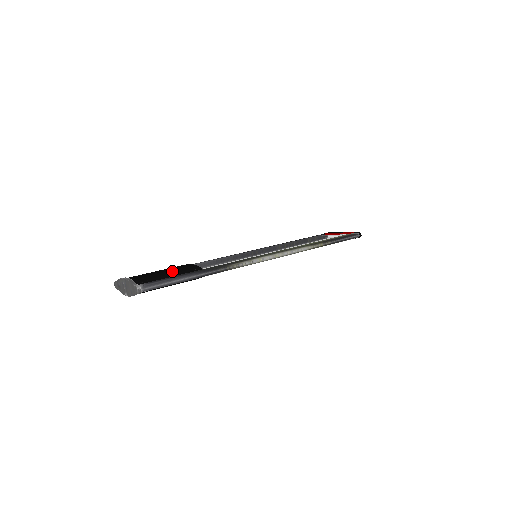
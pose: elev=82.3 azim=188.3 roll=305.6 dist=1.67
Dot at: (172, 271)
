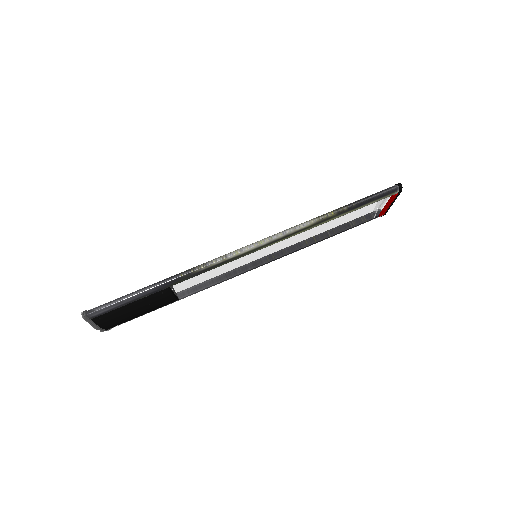
Dot at: occluded
